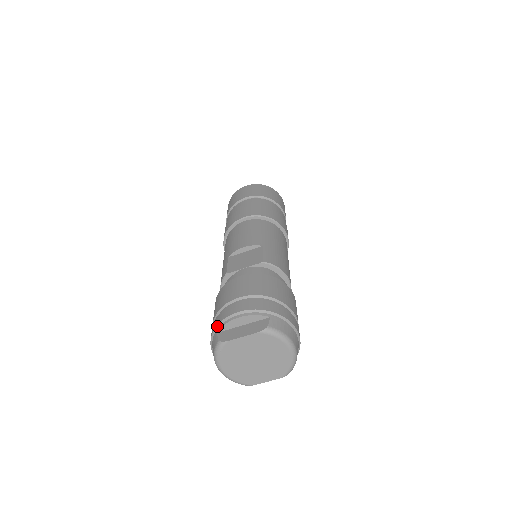
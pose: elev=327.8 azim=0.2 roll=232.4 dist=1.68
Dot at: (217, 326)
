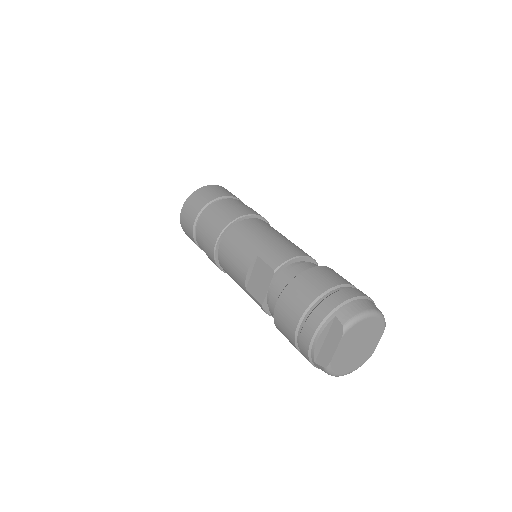
Dot at: (309, 358)
